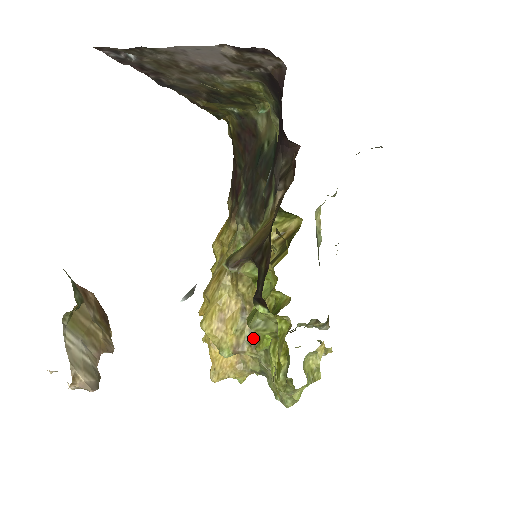
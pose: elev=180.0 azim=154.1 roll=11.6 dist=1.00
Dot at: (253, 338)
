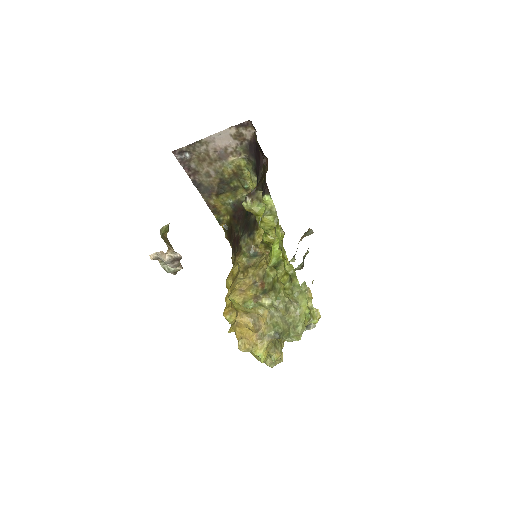
Dot at: (265, 292)
